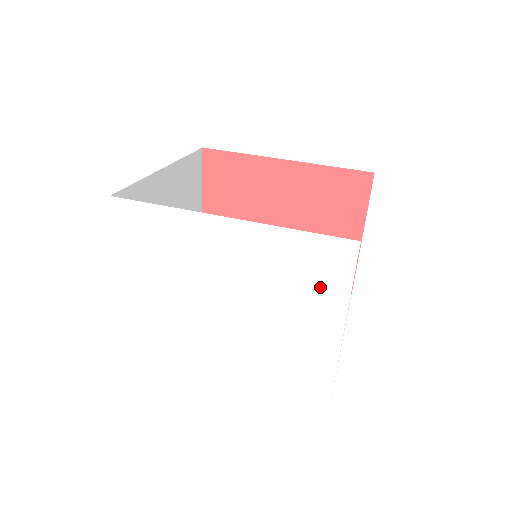
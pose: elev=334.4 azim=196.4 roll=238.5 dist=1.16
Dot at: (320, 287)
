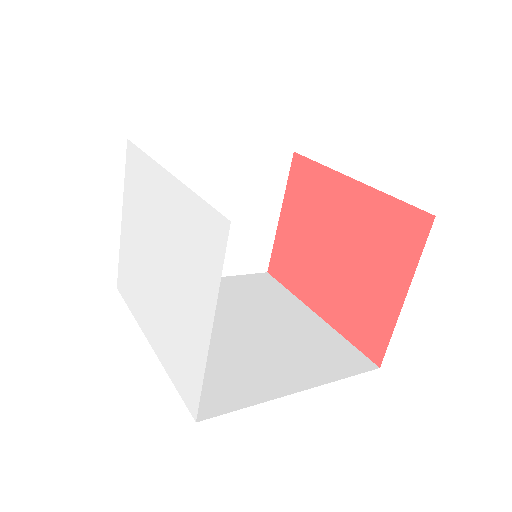
Dot at: (203, 269)
